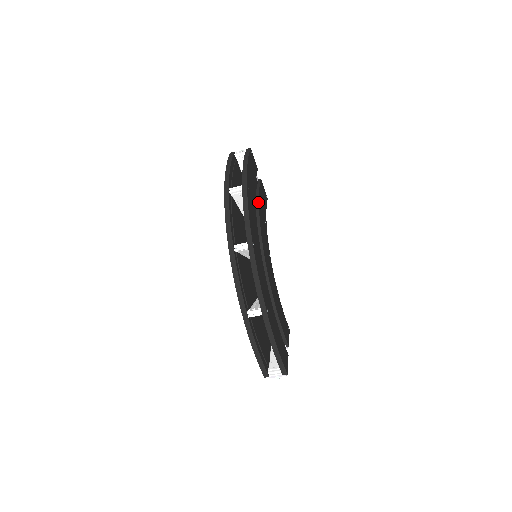
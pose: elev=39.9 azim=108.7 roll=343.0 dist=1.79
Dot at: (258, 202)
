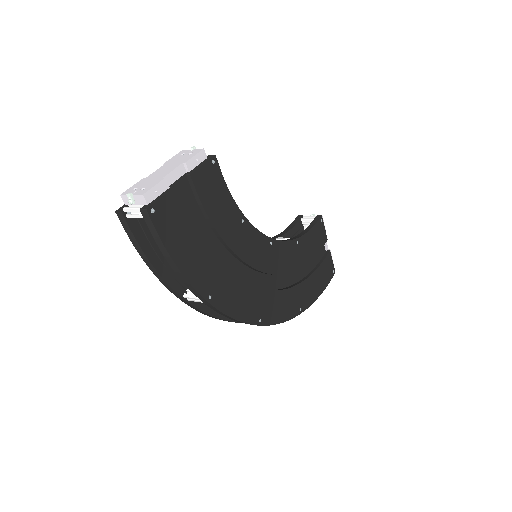
Dot at: (221, 241)
